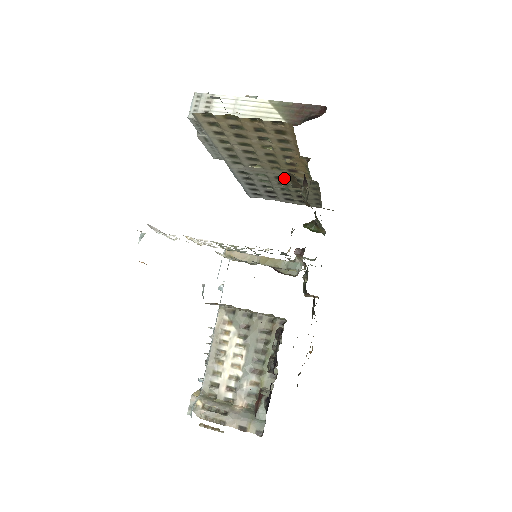
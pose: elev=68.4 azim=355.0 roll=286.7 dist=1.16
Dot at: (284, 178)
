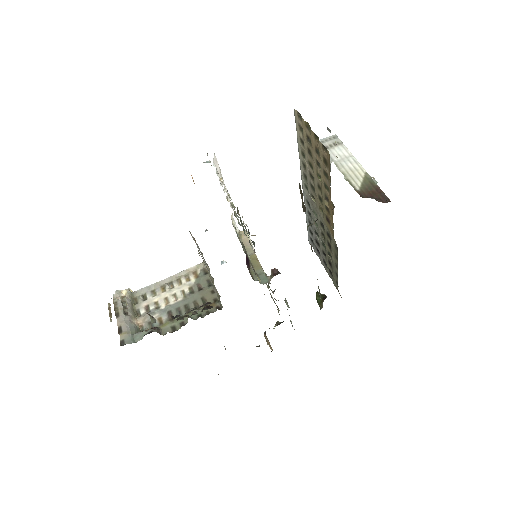
Dot at: (325, 228)
